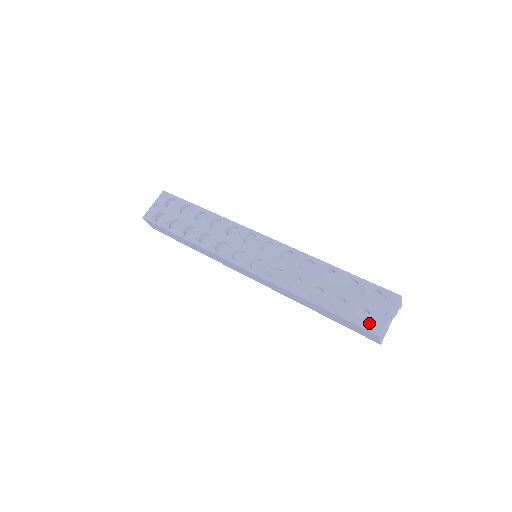
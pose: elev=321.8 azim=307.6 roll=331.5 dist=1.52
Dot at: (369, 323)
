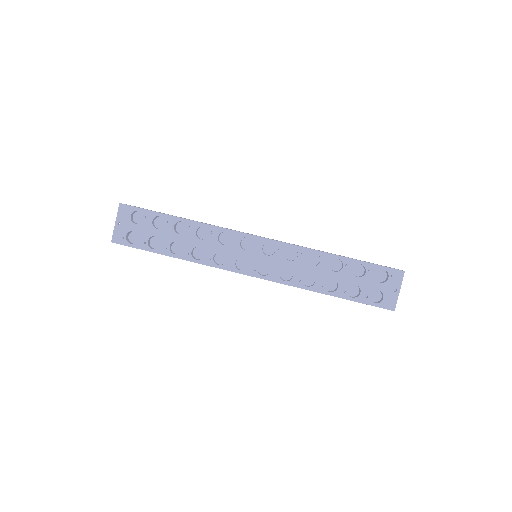
Dot at: (384, 302)
